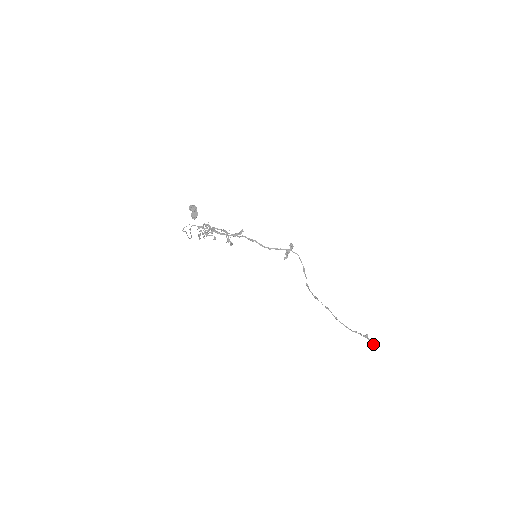
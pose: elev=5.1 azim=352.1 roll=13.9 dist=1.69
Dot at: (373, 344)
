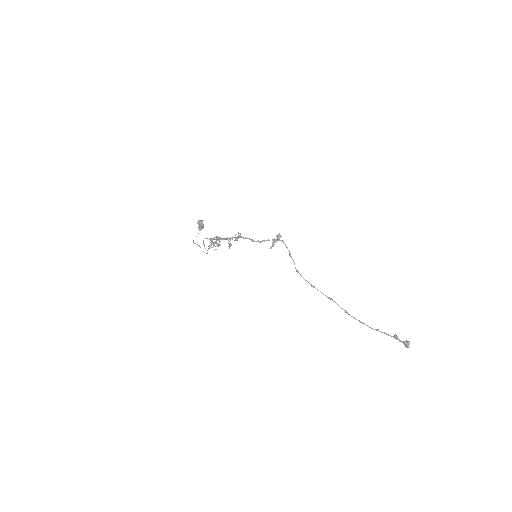
Dot at: (406, 346)
